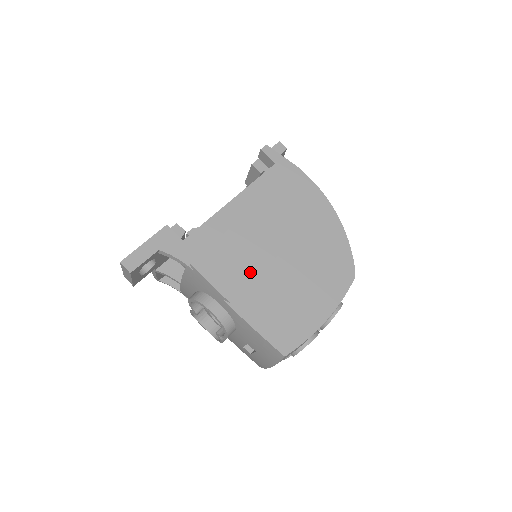
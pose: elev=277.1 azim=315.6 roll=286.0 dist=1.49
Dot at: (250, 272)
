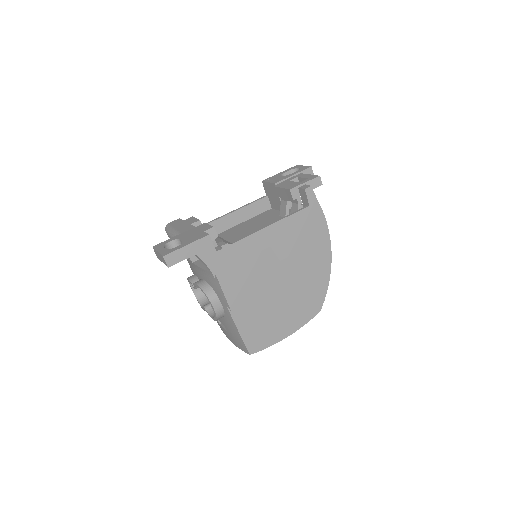
Dot at: (254, 293)
